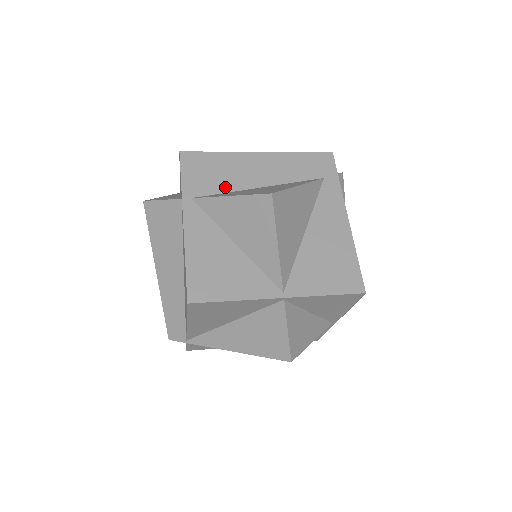
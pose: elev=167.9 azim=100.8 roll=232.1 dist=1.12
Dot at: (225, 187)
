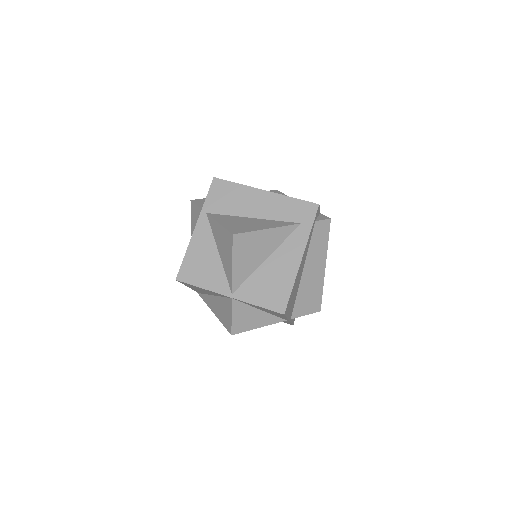
Dot at: (230, 211)
